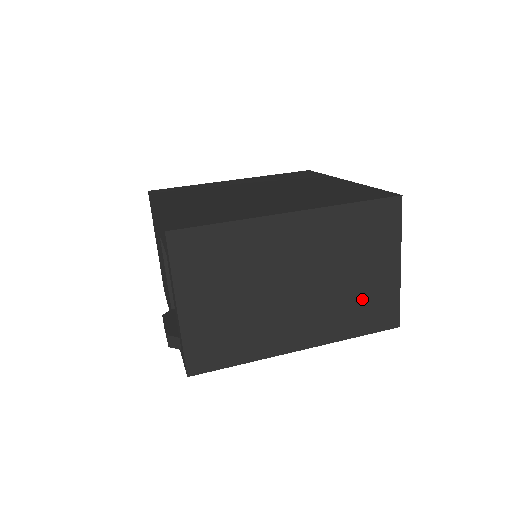
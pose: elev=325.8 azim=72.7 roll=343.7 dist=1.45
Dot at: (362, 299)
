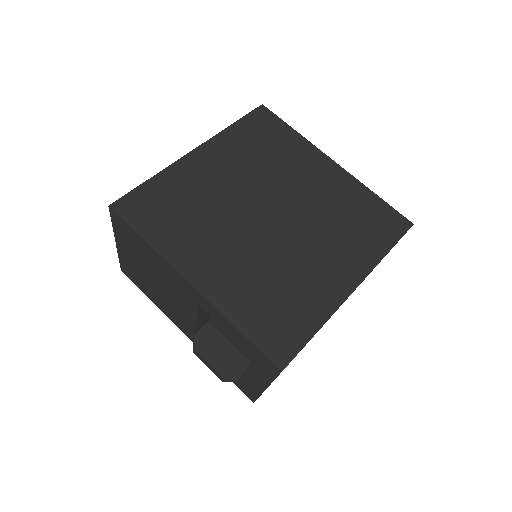
Dot at: occluded
